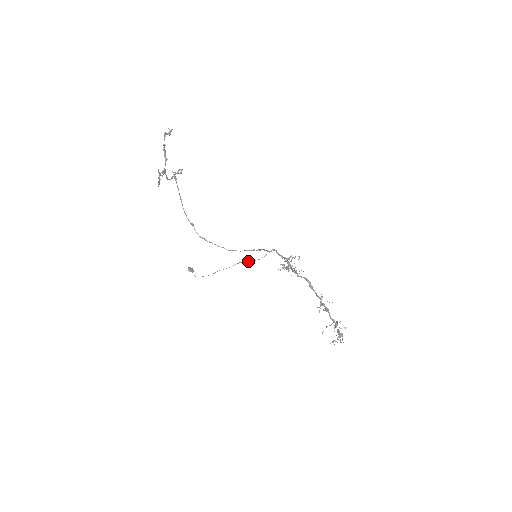
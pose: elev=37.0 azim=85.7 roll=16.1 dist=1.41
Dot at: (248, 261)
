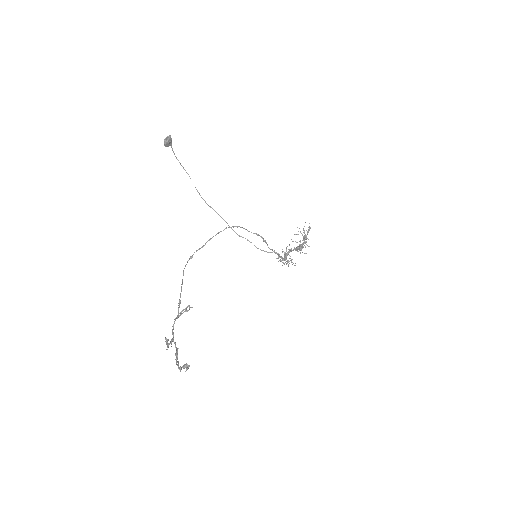
Dot at: (247, 240)
